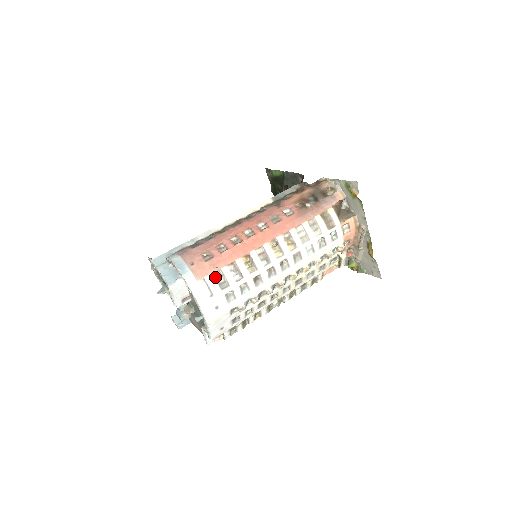
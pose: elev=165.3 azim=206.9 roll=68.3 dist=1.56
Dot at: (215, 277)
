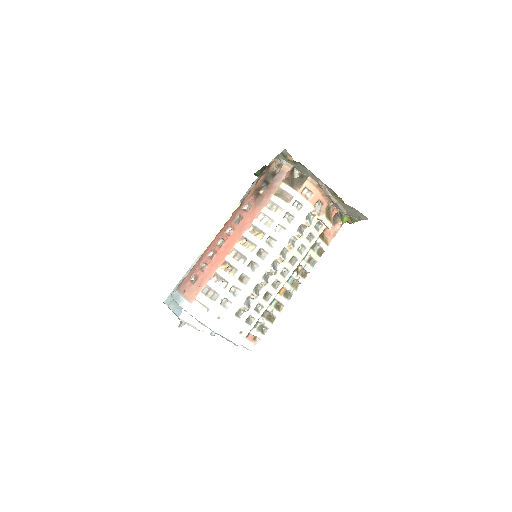
Dot at: (204, 294)
